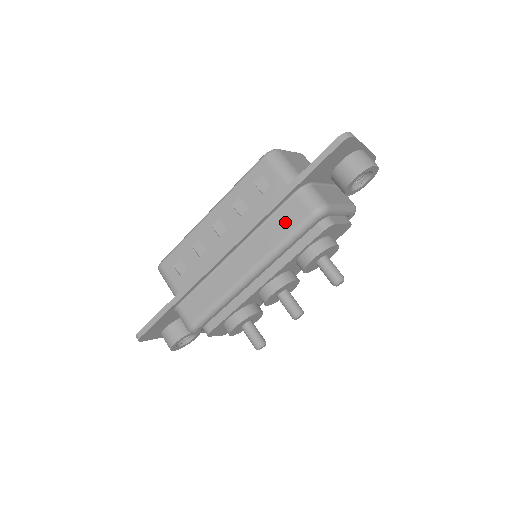
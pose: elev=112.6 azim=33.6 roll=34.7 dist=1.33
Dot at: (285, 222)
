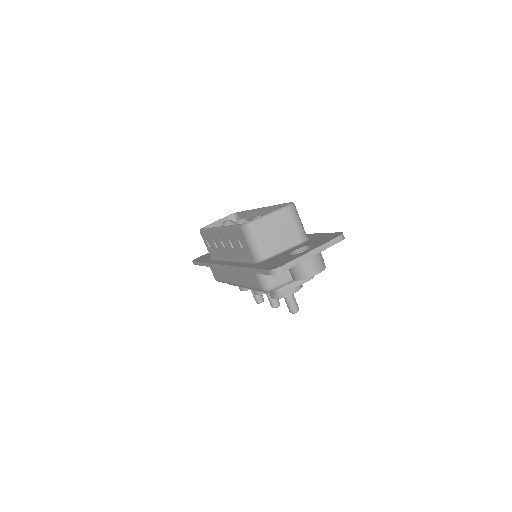
Dot at: (250, 280)
